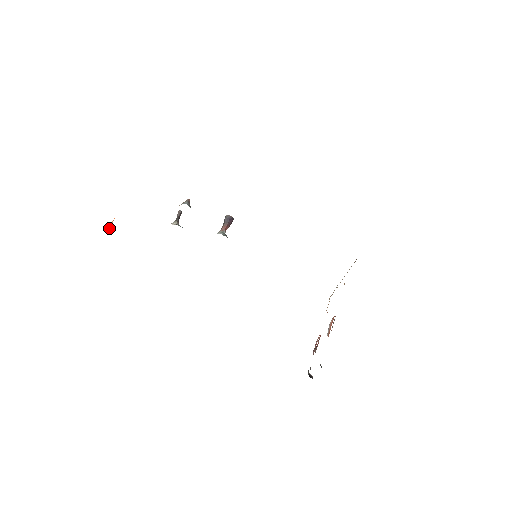
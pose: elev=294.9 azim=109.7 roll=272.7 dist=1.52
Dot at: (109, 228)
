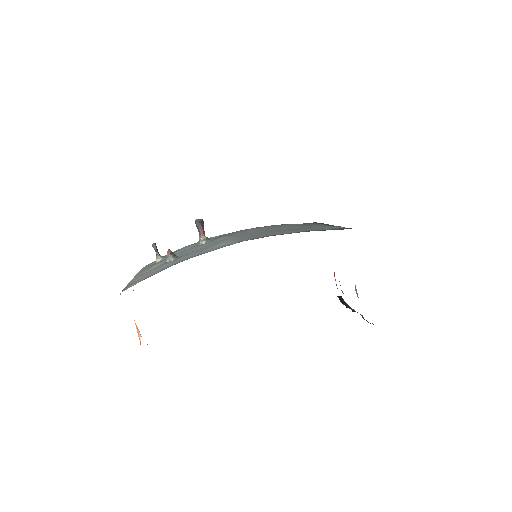
Dot at: (140, 336)
